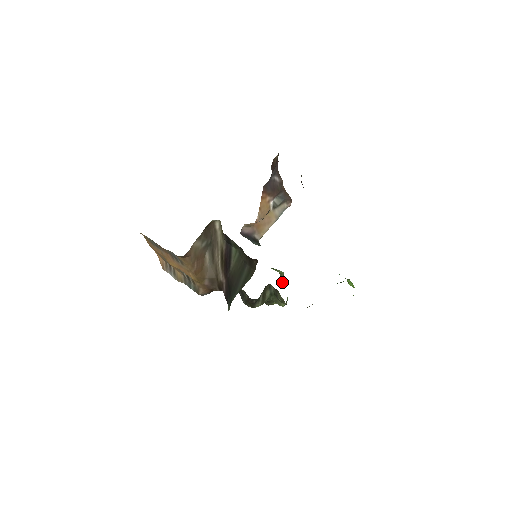
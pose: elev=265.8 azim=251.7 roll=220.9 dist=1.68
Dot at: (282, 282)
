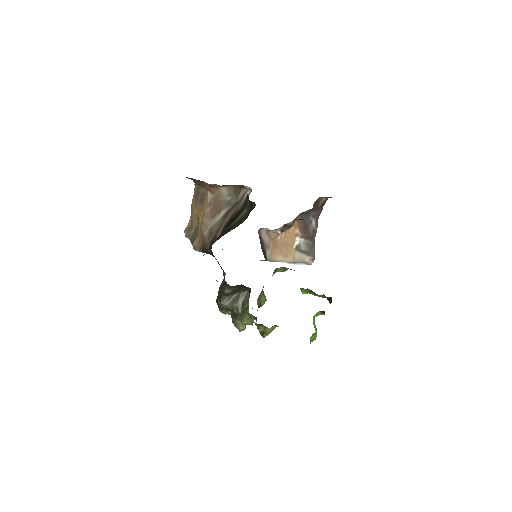
Dot at: (259, 306)
